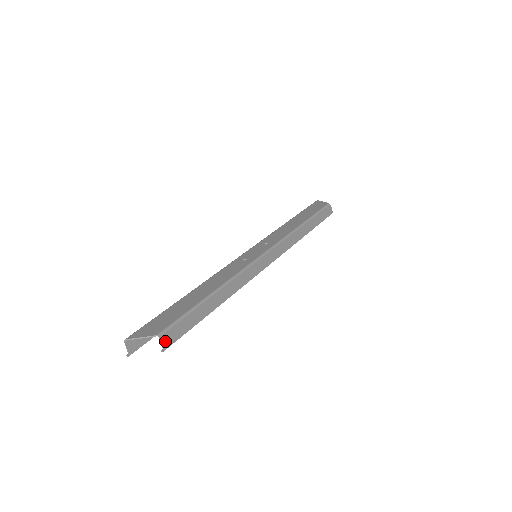
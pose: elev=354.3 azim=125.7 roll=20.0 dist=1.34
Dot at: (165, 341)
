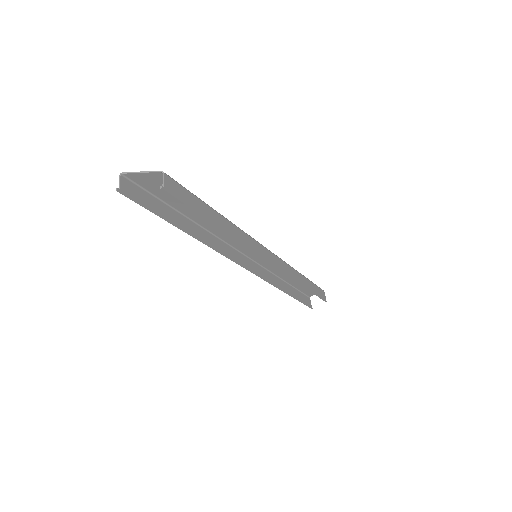
Dot at: (167, 184)
